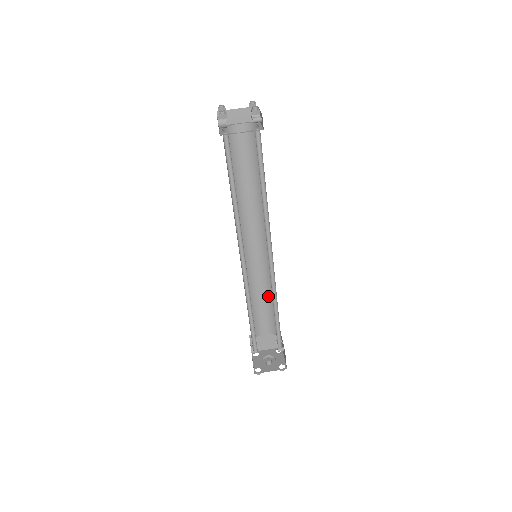
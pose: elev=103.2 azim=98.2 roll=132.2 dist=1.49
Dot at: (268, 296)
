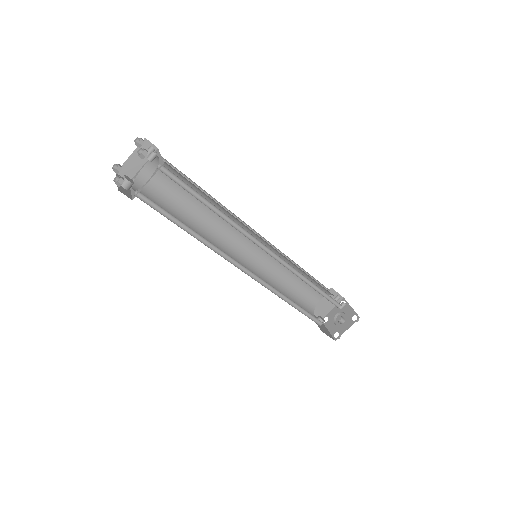
Dot at: occluded
